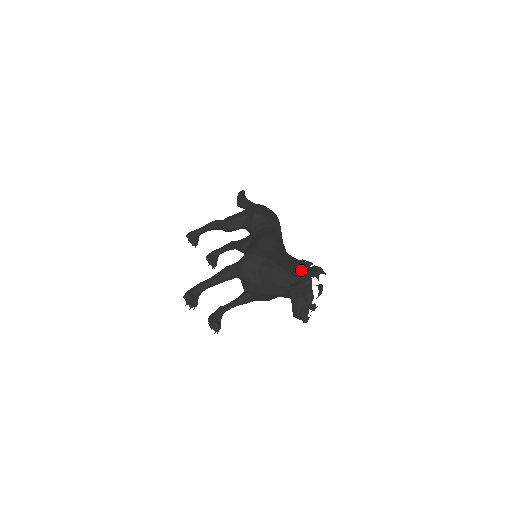
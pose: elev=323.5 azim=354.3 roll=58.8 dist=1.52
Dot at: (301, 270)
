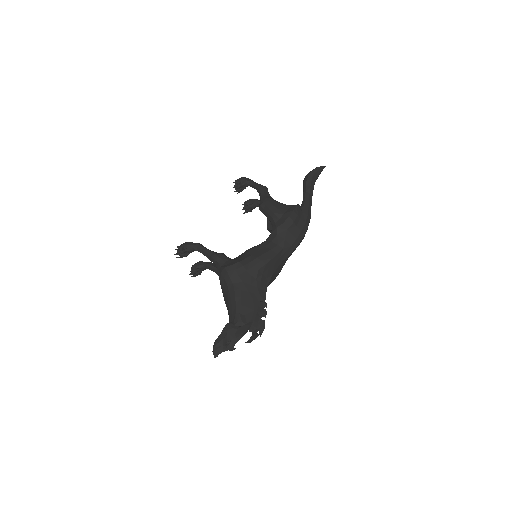
Dot at: (251, 316)
